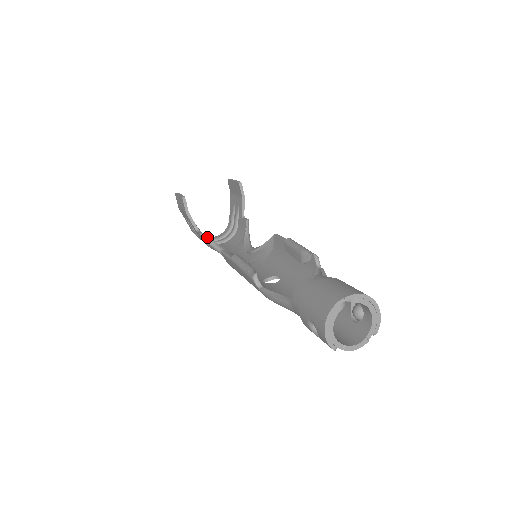
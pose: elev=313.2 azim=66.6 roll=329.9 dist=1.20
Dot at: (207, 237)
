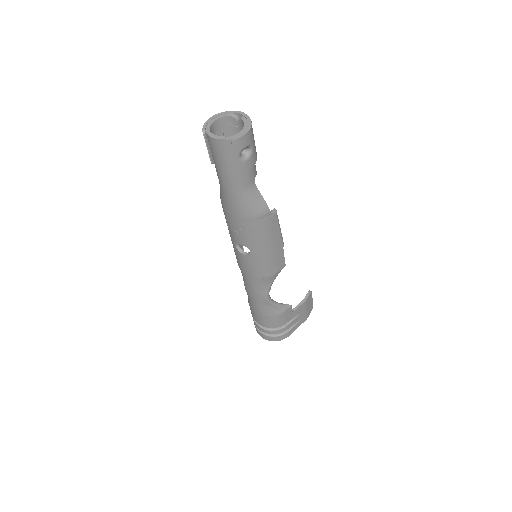
Dot at: occluded
